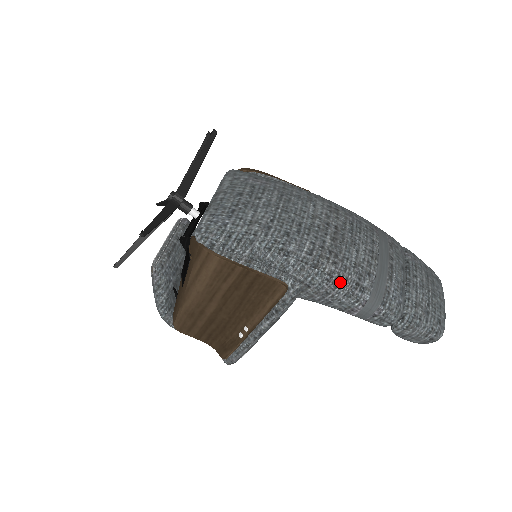
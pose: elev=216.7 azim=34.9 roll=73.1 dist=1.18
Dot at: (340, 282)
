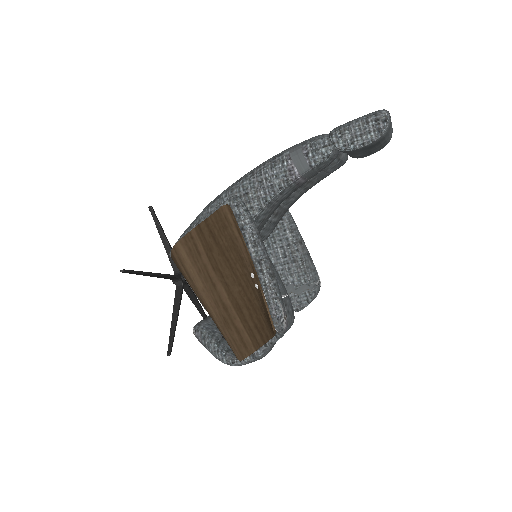
Dot at: (261, 168)
